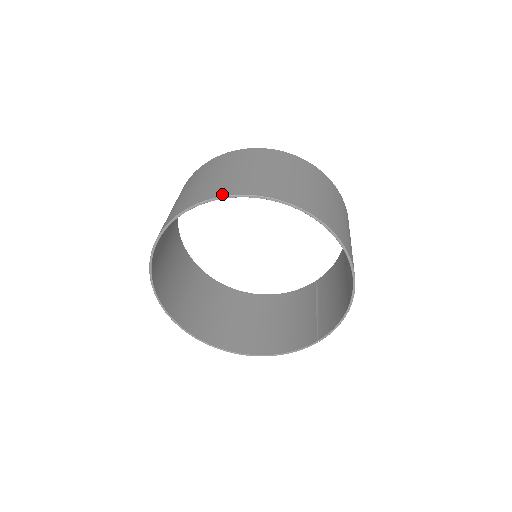
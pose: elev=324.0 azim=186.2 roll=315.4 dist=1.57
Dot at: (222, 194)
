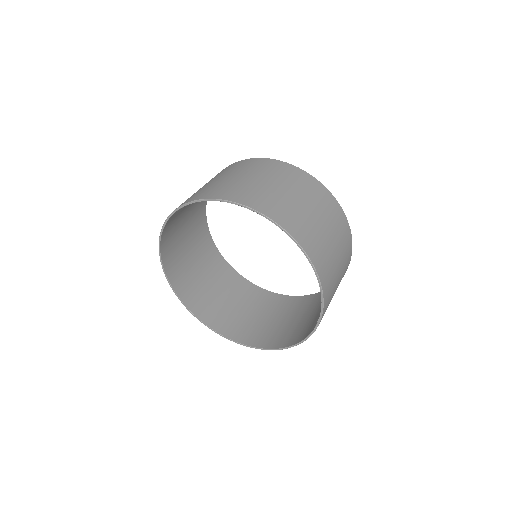
Dot at: (183, 204)
